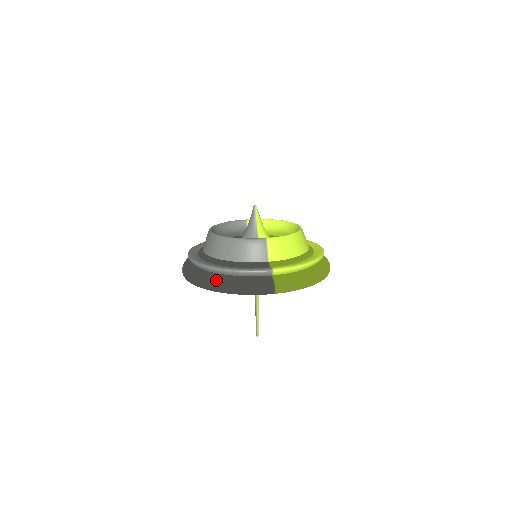
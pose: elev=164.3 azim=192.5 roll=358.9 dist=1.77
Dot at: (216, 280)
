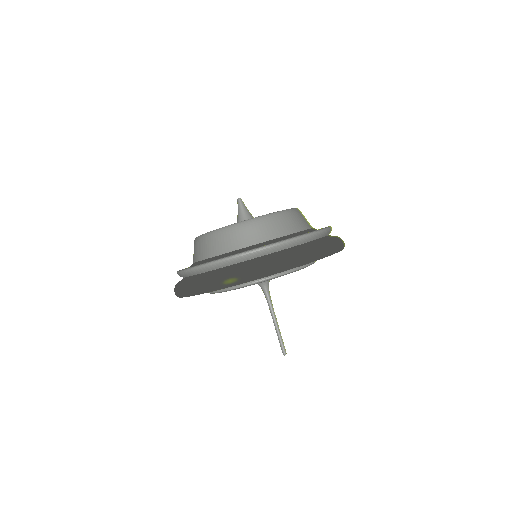
Dot at: (307, 248)
